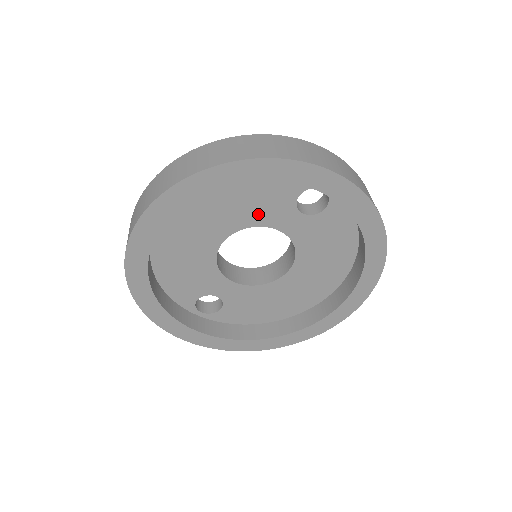
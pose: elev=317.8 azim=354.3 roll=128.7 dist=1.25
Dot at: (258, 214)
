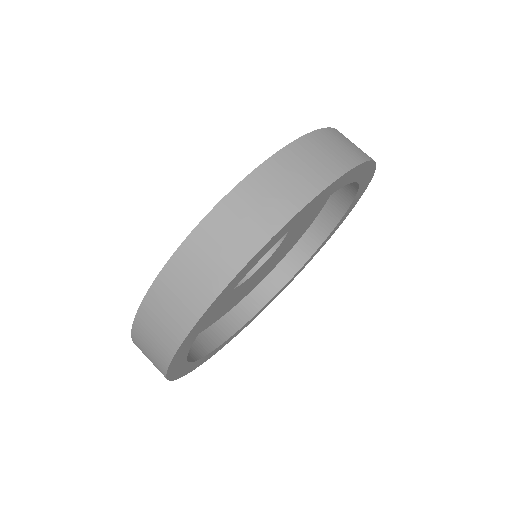
Dot at: occluded
